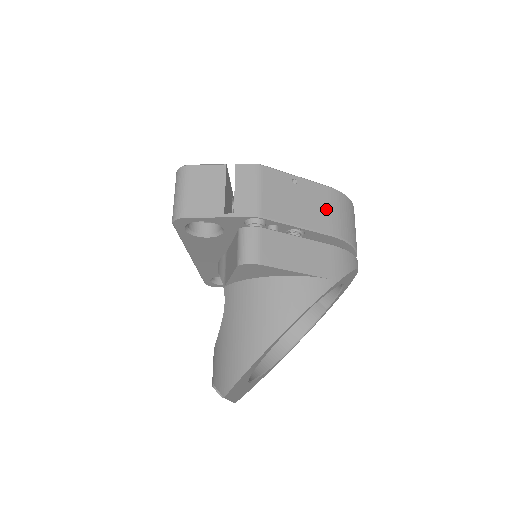
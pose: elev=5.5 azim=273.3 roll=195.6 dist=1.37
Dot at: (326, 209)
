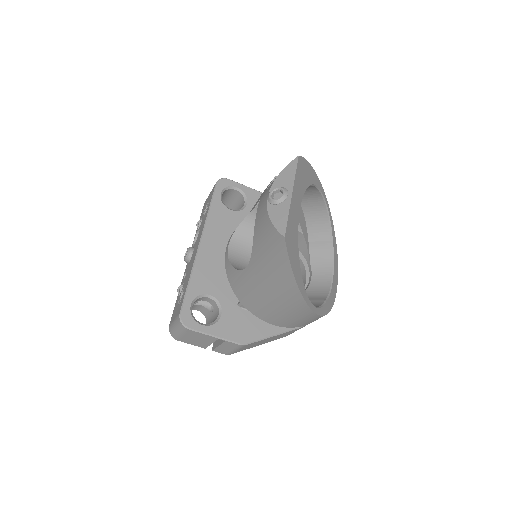
Dot at: occluded
